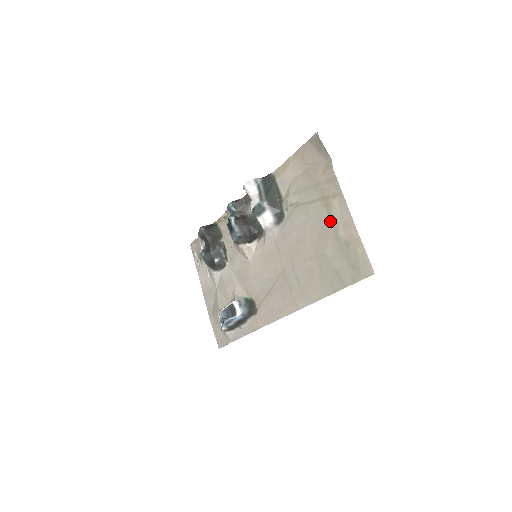
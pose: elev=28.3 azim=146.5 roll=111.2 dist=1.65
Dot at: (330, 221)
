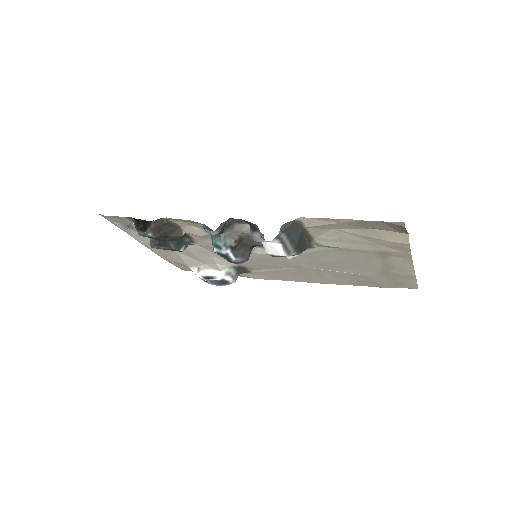
Dot at: (384, 265)
